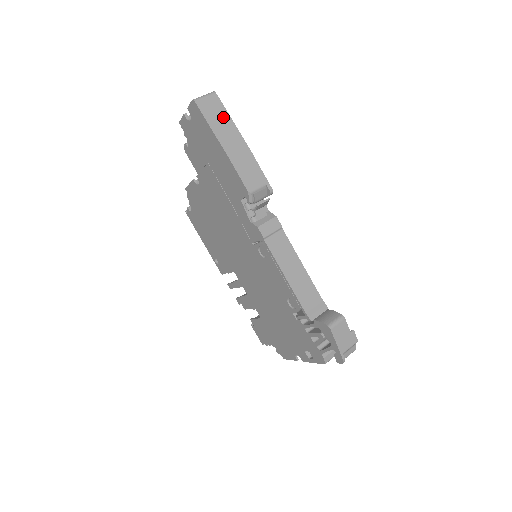
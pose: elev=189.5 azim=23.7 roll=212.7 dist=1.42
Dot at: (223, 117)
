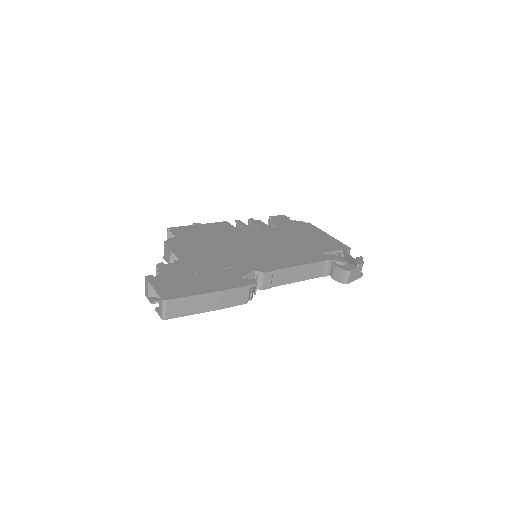
Dot at: (188, 302)
